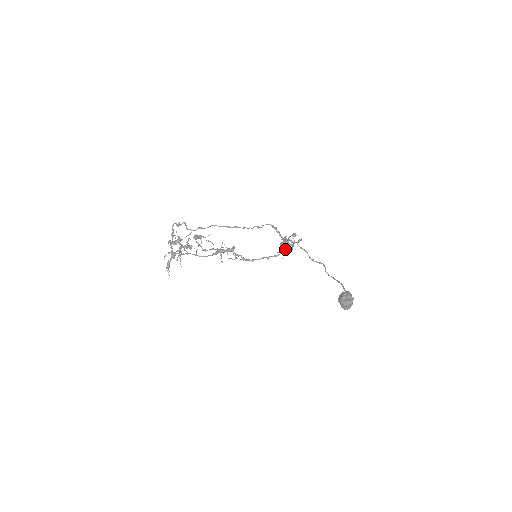
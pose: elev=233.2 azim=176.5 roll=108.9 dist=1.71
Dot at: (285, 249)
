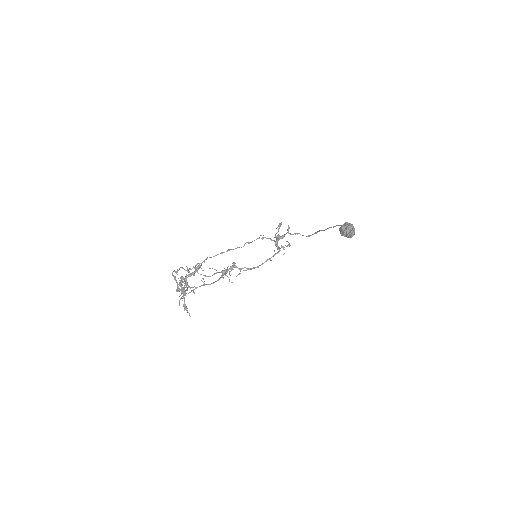
Dot at: (282, 246)
